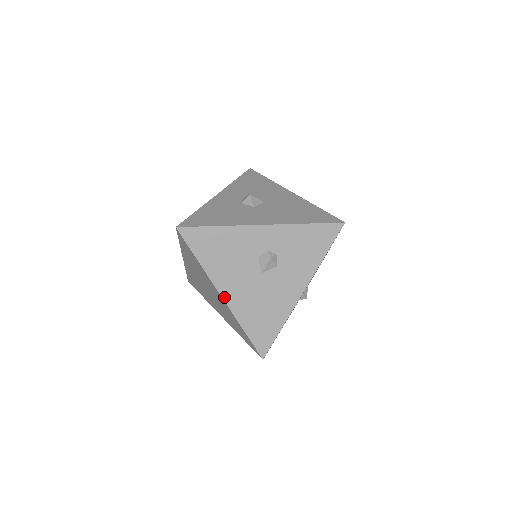
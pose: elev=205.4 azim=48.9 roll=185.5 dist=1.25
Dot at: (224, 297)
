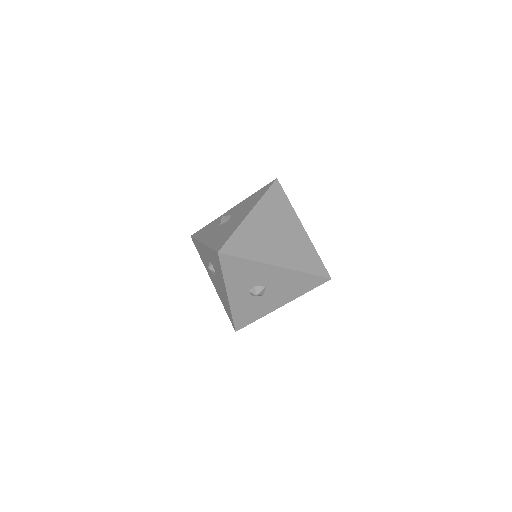
Dot at: occluded
